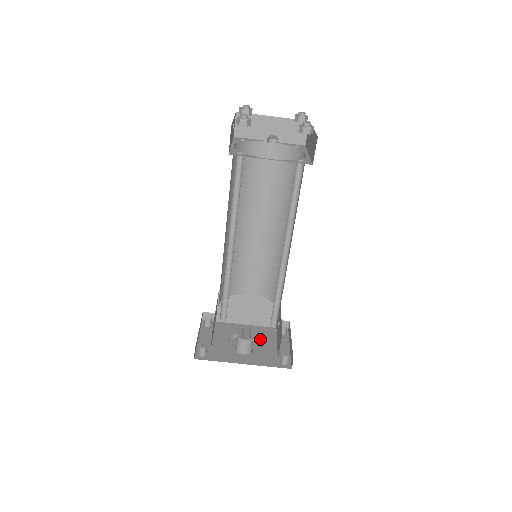
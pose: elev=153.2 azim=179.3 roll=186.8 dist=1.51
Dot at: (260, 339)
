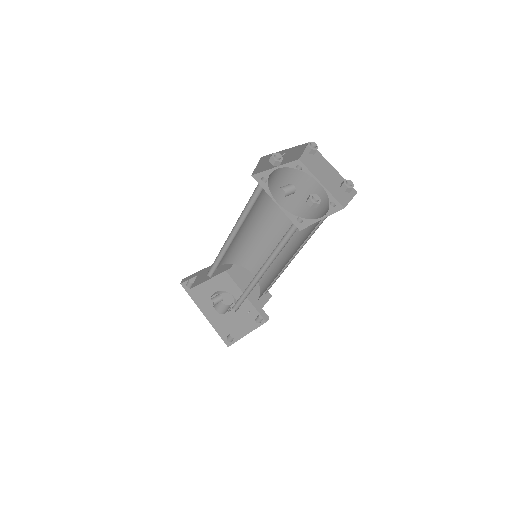
Dot at: (237, 310)
